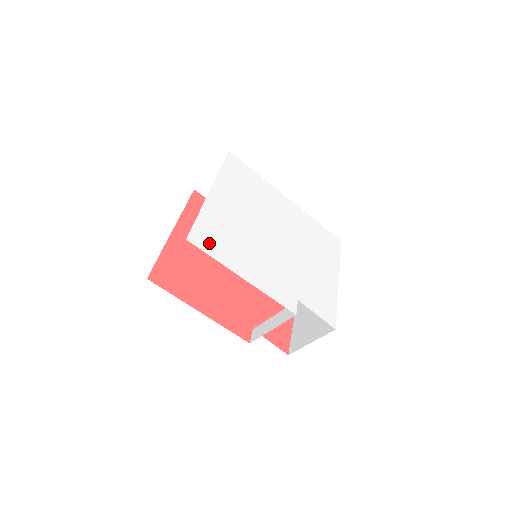
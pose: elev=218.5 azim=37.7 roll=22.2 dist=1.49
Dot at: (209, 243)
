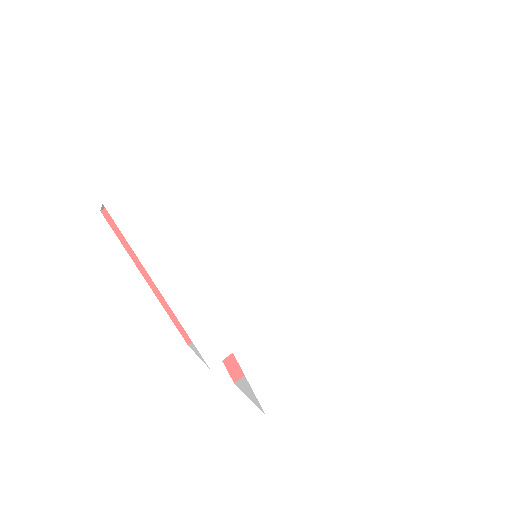
Dot at: (139, 222)
